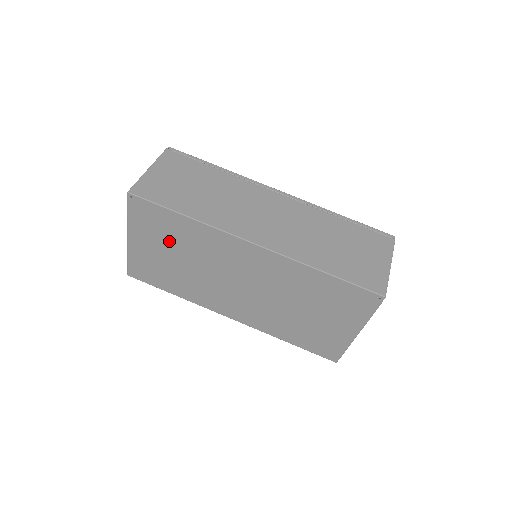
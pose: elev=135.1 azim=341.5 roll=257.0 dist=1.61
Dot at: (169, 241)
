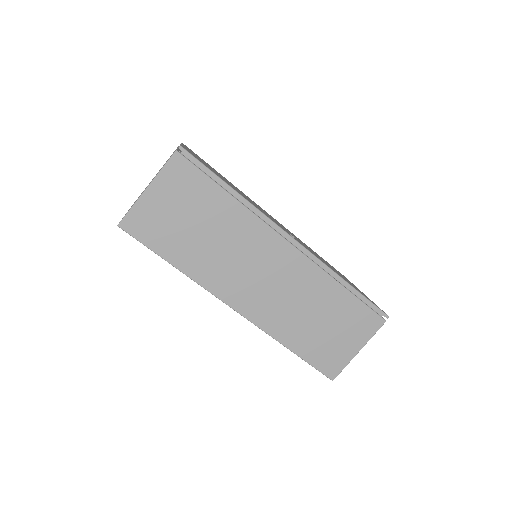
Dot at: occluded
